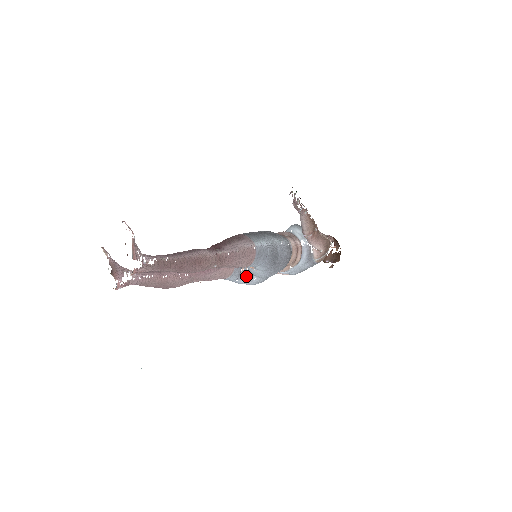
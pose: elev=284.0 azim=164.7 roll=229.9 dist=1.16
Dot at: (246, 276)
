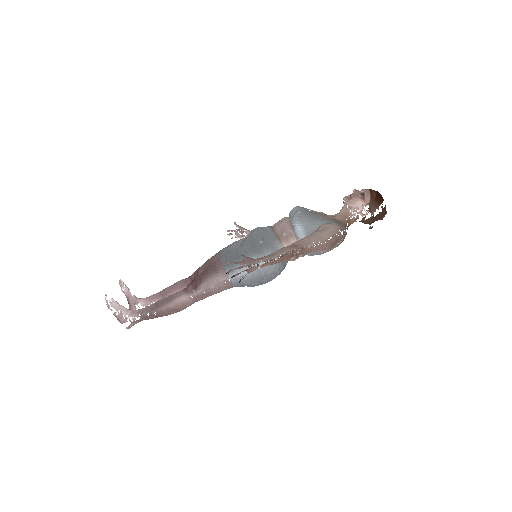
Dot at: occluded
